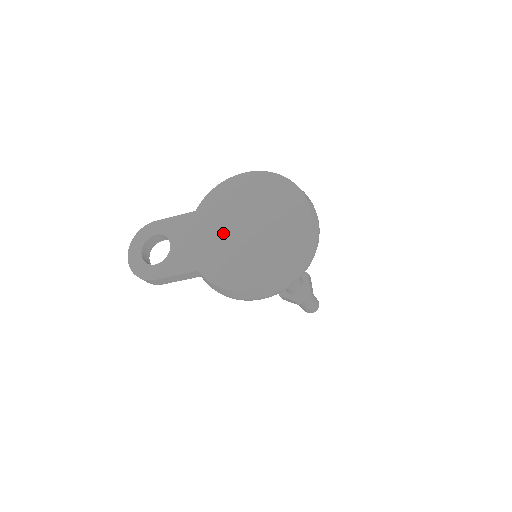
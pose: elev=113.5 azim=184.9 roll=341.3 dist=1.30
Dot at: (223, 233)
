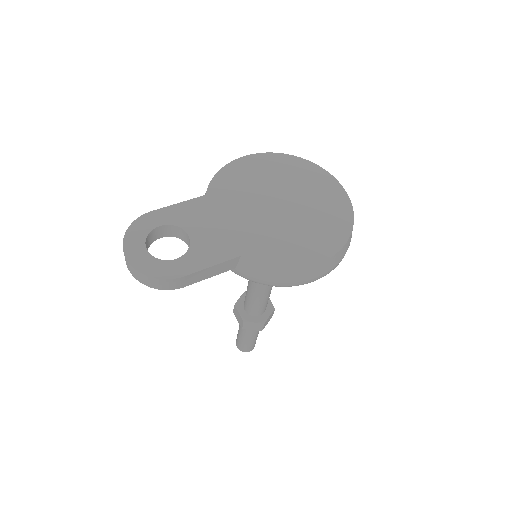
Dot at: (254, 213)
